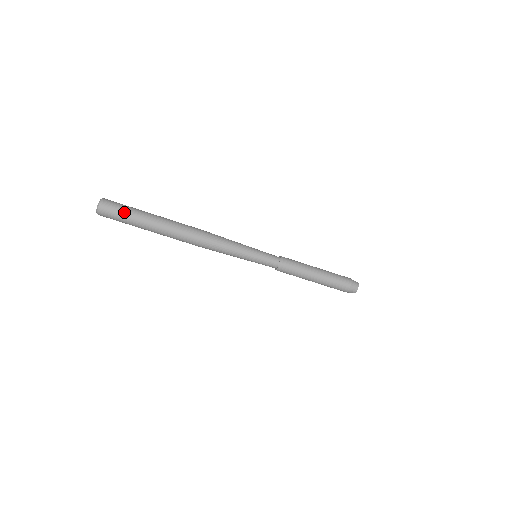
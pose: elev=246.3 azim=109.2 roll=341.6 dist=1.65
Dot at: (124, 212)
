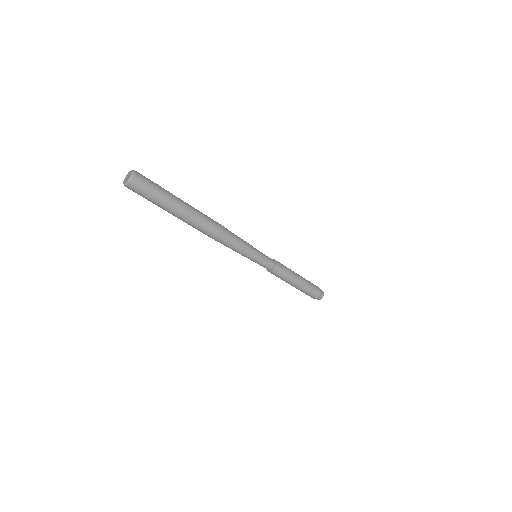
Dot at: (150, 199)
